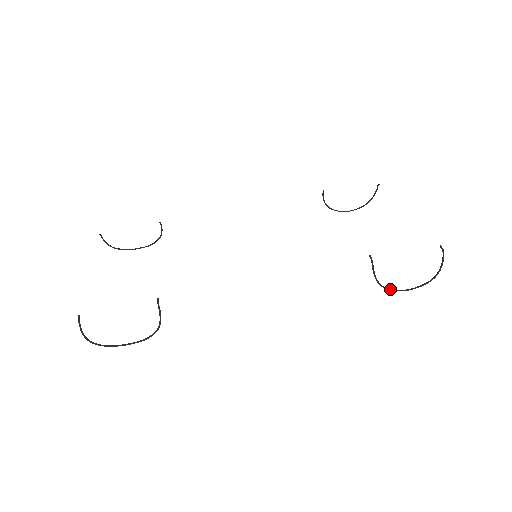
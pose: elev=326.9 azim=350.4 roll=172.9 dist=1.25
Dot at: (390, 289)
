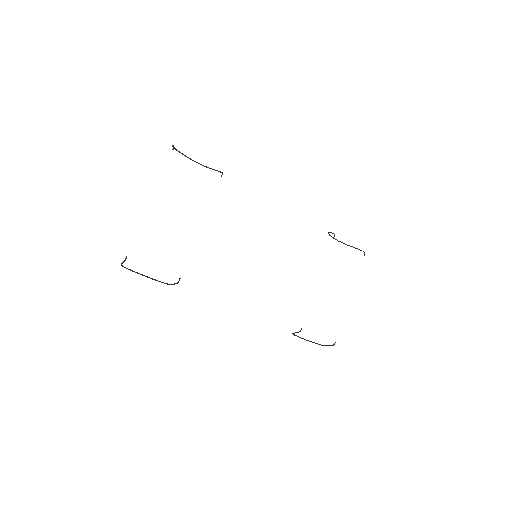
Dot at: (295, 335)
